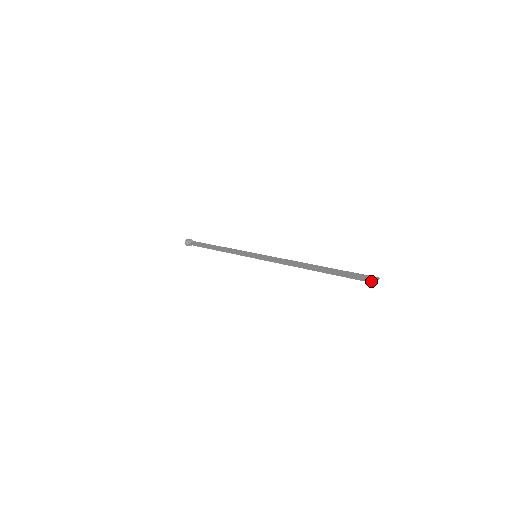
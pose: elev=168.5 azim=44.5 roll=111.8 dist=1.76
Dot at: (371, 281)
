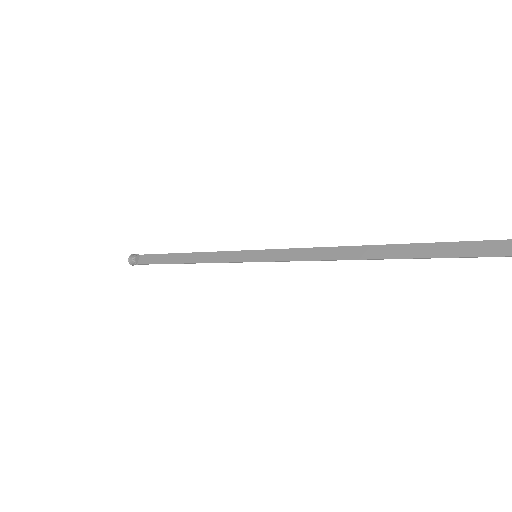
Dot at: (503, 254)
